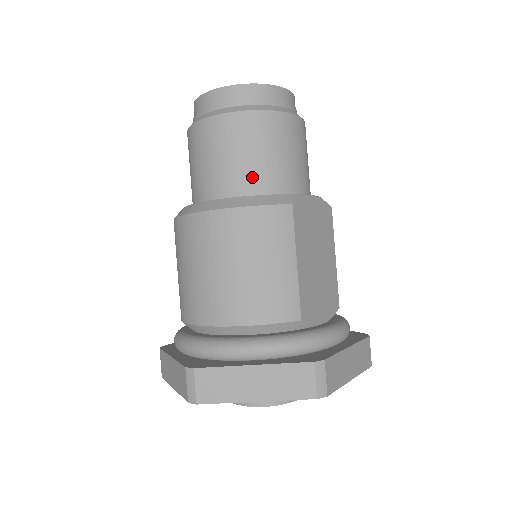
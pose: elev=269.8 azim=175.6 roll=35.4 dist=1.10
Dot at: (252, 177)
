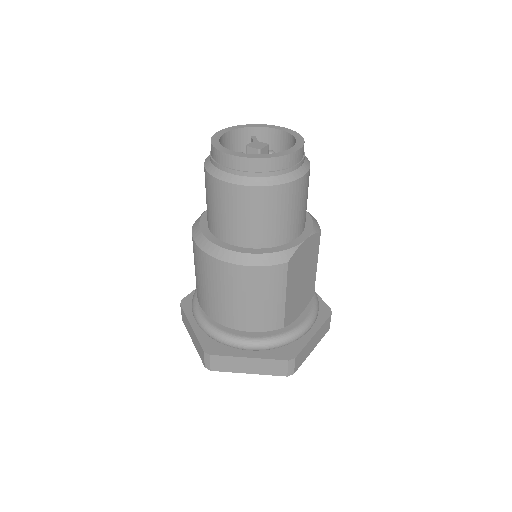
Dot at: (259, 235)
